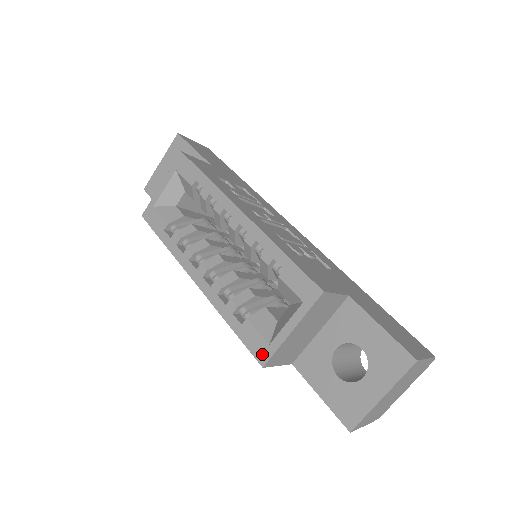
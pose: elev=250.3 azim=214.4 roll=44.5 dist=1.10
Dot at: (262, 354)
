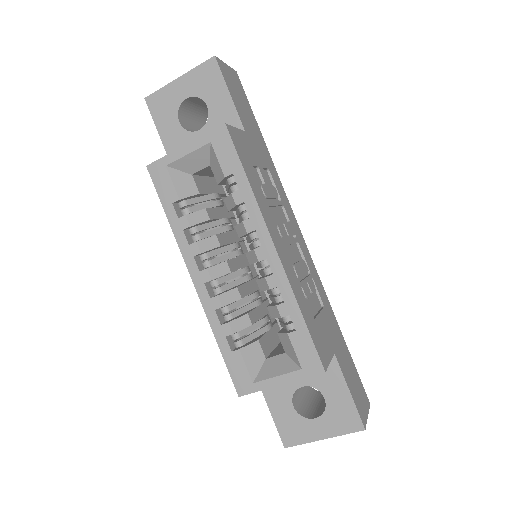
Dot at: (243, 387)
